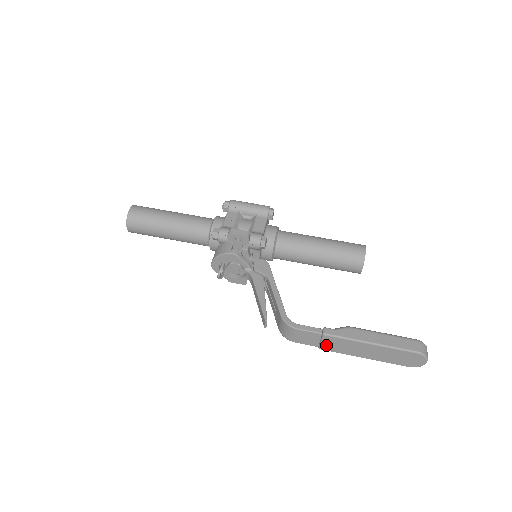
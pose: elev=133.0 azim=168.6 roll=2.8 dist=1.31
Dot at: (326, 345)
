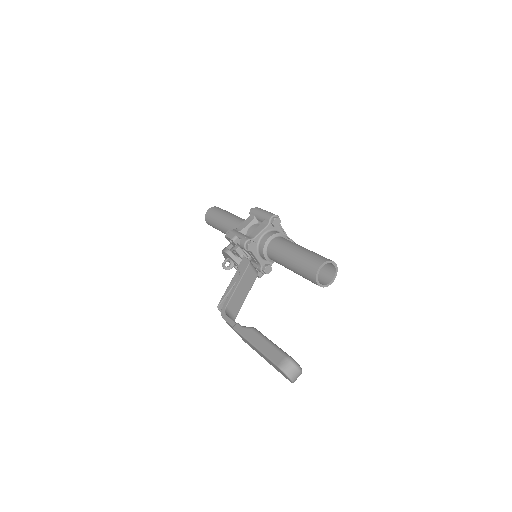
Dot at: (242, 338)
